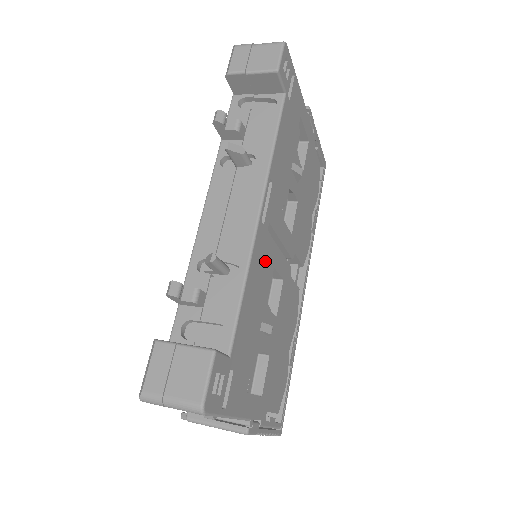
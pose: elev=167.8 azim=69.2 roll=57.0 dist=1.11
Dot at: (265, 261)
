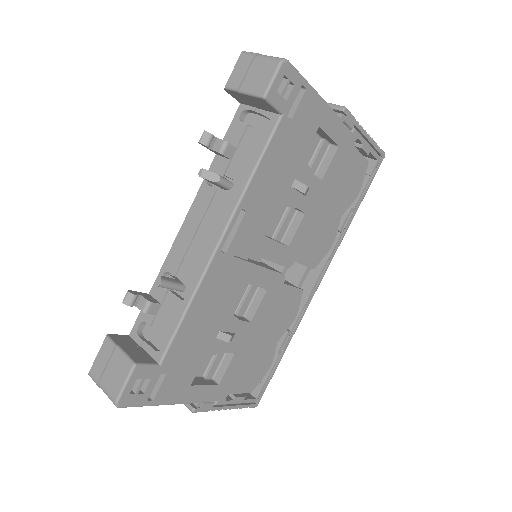
Dot at: (228, 282)
